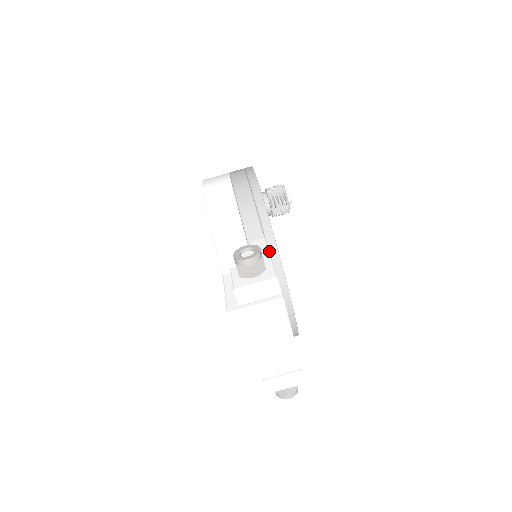
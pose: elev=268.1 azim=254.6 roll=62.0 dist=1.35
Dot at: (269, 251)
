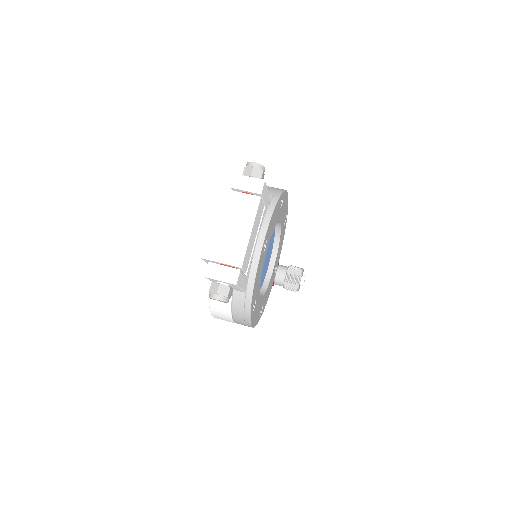
Dot at: (268, 206)
